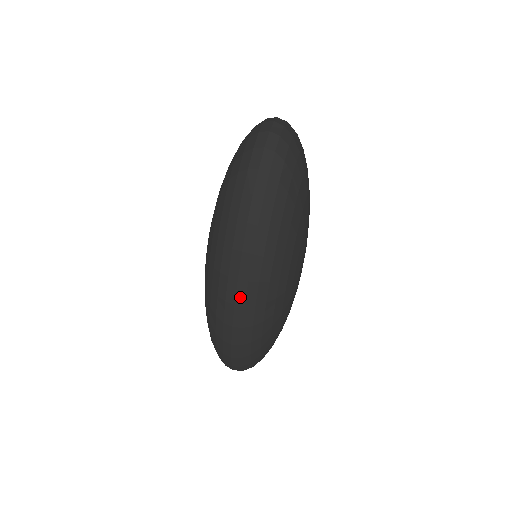
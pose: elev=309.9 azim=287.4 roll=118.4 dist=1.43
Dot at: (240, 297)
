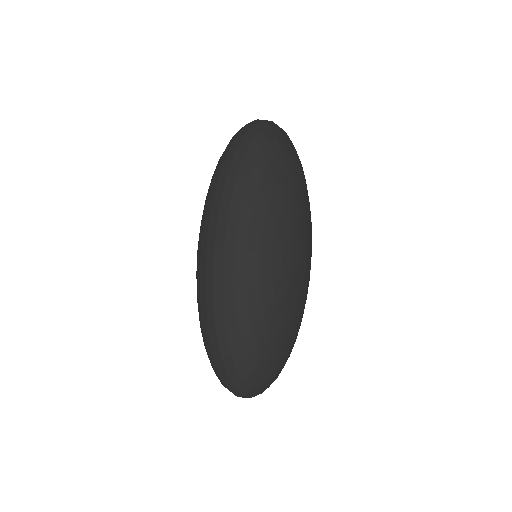
Dot at: (209, 269)
